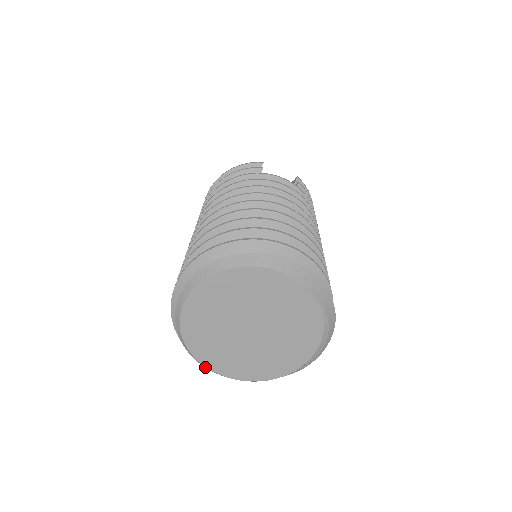
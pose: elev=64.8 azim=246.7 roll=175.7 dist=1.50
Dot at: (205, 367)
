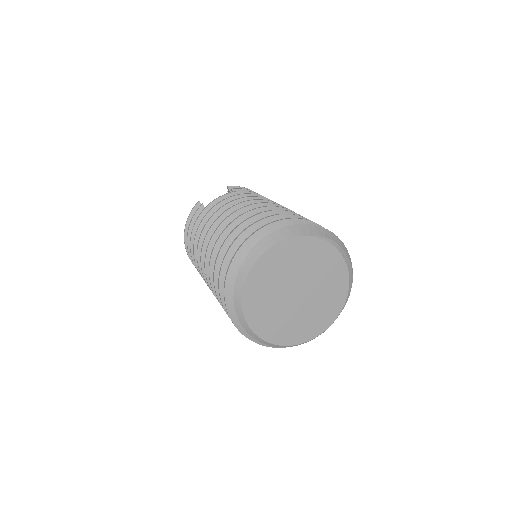
Dot at: occluded
